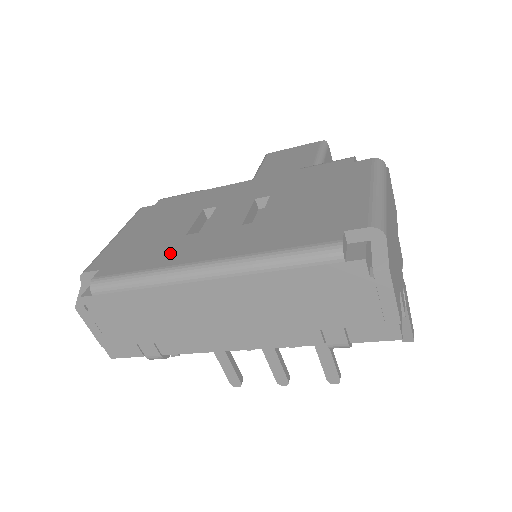
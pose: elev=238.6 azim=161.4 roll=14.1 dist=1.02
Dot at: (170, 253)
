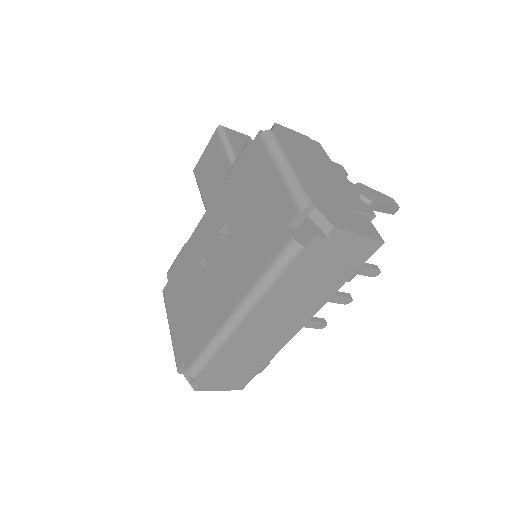
Dot at: (210, 319)
